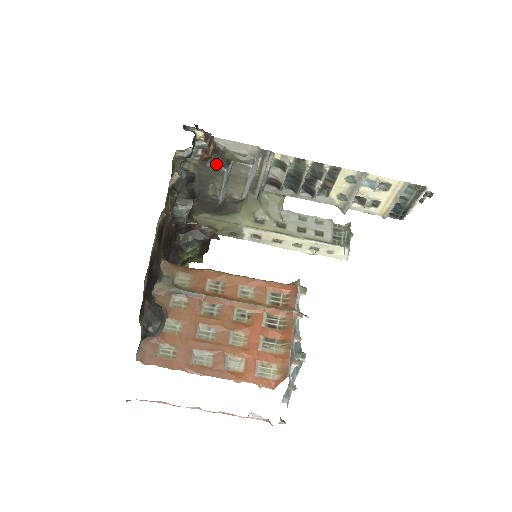
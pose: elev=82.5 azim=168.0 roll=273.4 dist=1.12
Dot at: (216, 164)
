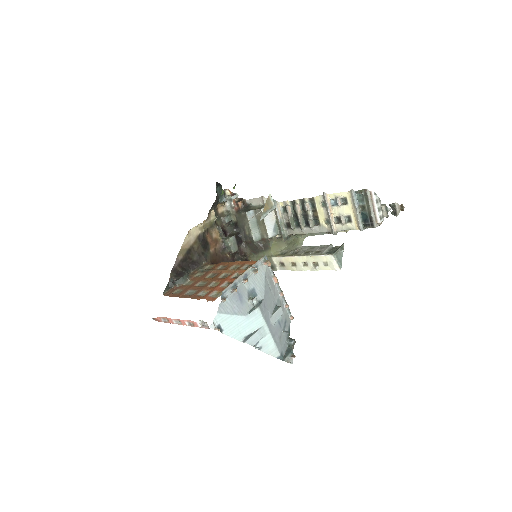
Dot at: (243, 211)
